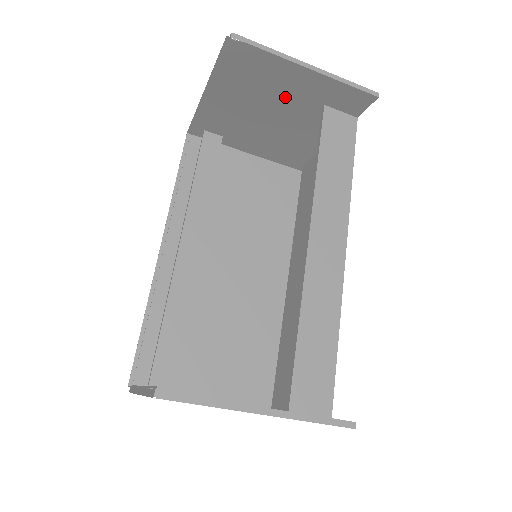
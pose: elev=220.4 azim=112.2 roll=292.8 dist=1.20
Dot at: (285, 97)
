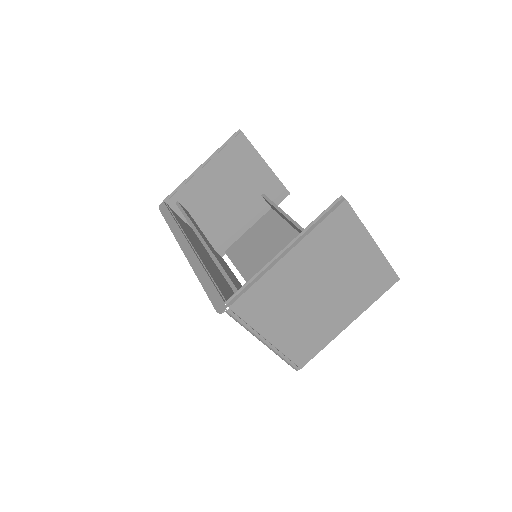
Dot at: (245, 182)
